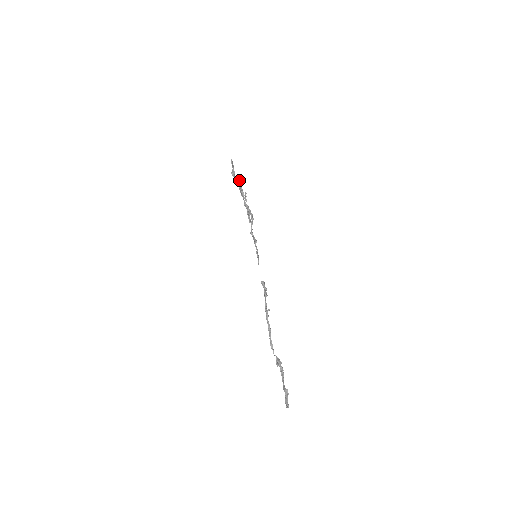
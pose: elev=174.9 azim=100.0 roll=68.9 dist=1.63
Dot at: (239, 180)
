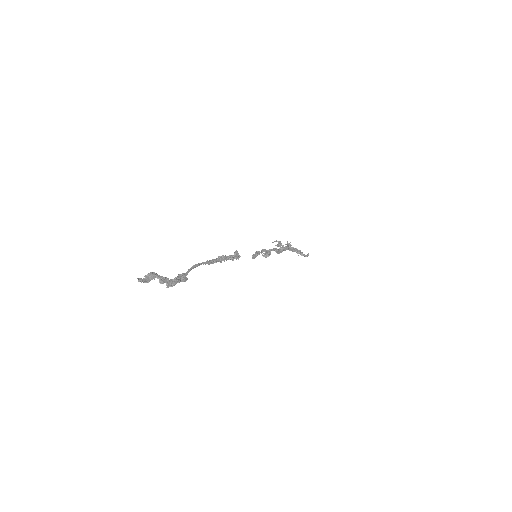
Dot at: (299, 251)
